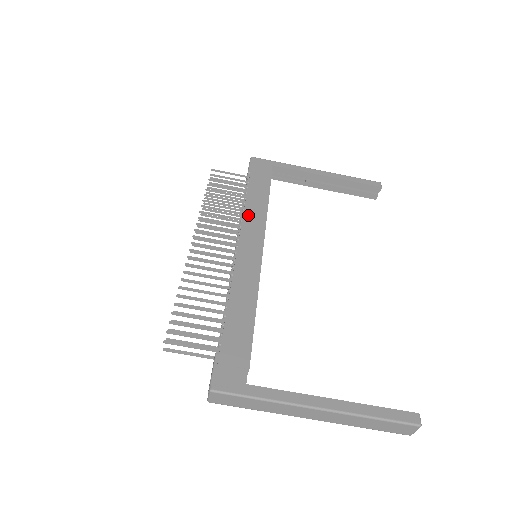
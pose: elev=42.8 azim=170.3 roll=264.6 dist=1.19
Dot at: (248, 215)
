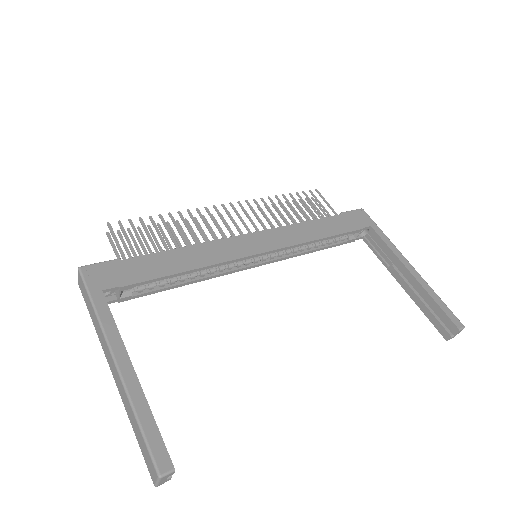
Dot at: (291, 229)
